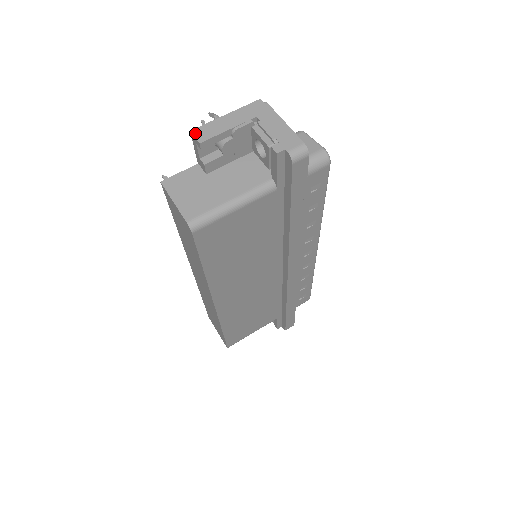
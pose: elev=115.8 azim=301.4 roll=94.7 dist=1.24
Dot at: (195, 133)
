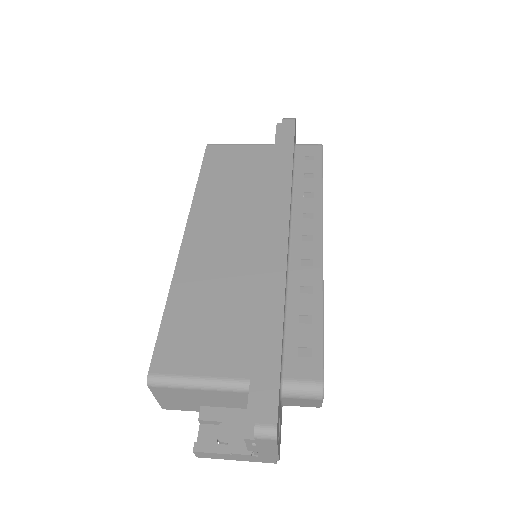
Dot at: occluded
